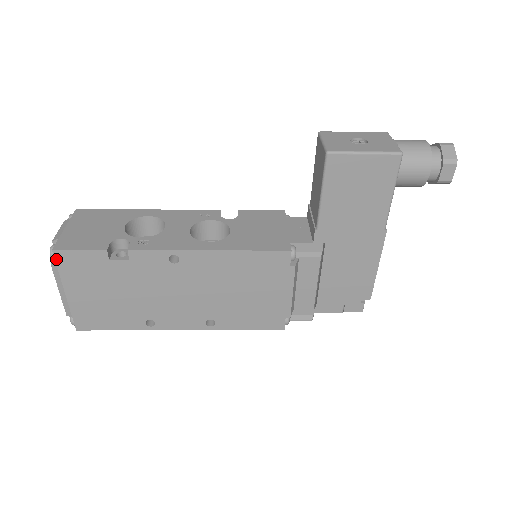
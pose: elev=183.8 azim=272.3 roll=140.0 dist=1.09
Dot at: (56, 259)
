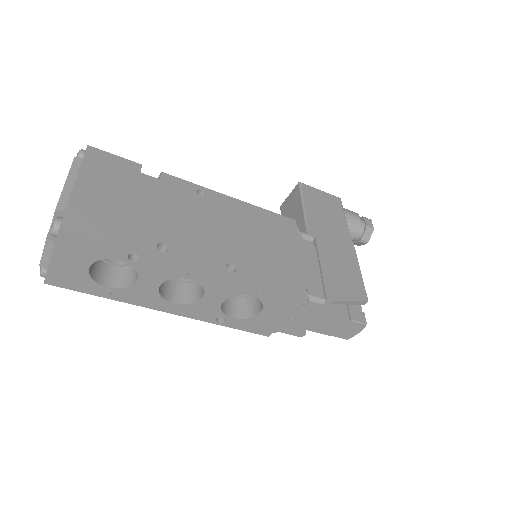
Dot at: (86, 153)
